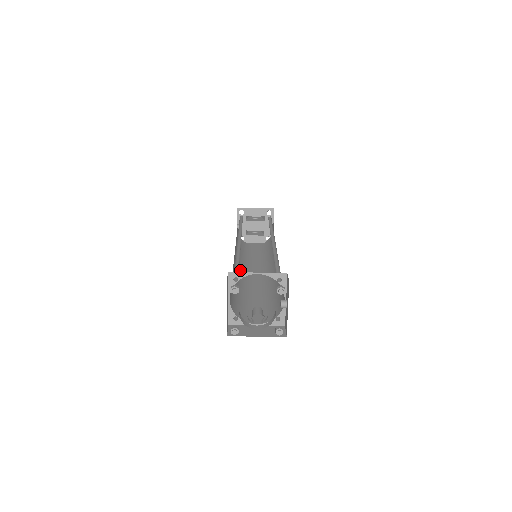
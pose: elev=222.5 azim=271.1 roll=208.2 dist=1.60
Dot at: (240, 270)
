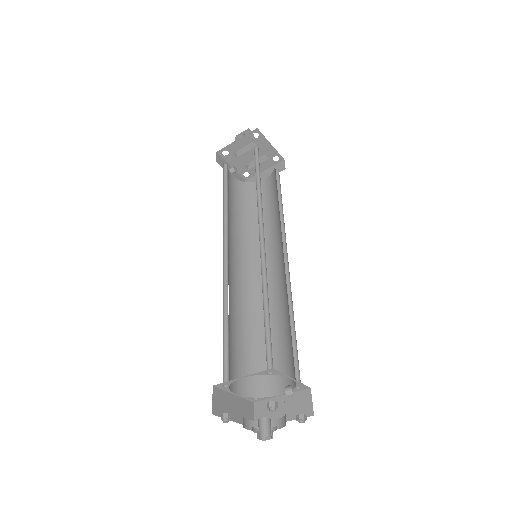
Dot at: (250, 273)
